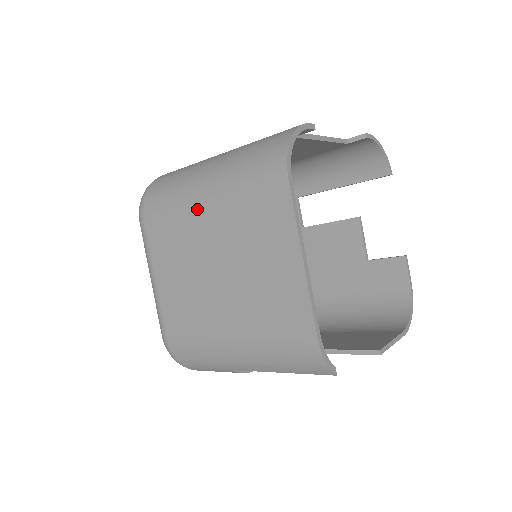
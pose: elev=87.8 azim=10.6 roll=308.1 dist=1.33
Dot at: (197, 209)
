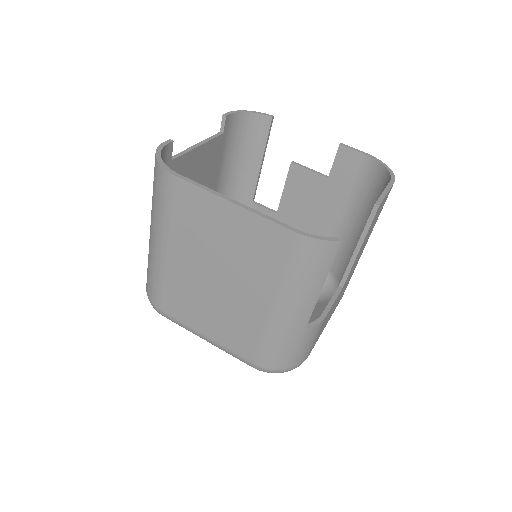
Dot at: (169, 261)
